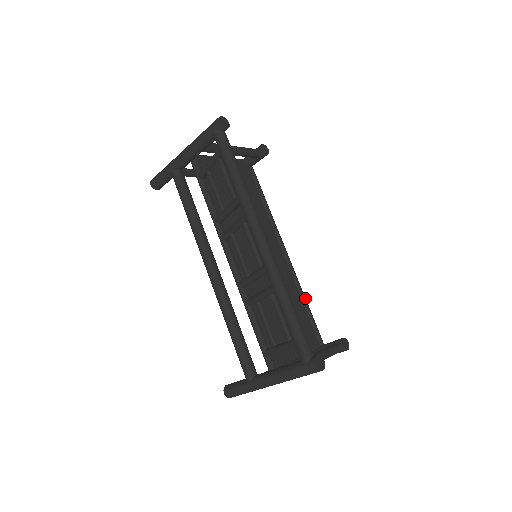
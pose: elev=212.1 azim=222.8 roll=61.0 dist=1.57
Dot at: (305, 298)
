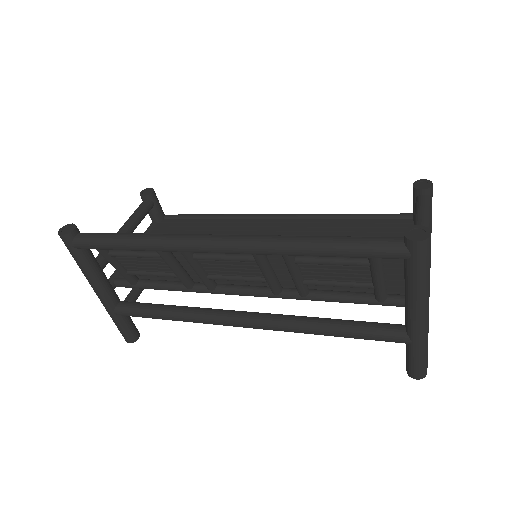
Dot at: (342, 214)
